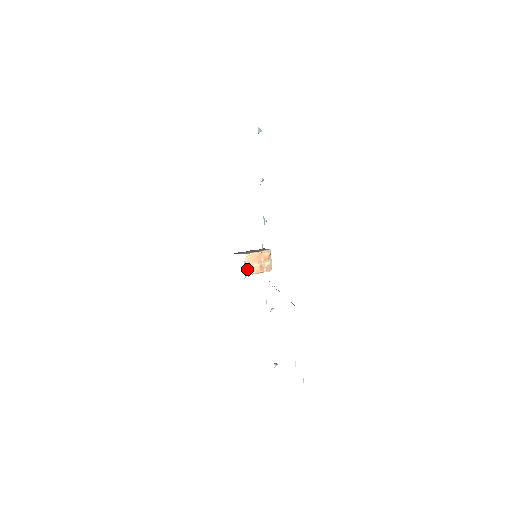
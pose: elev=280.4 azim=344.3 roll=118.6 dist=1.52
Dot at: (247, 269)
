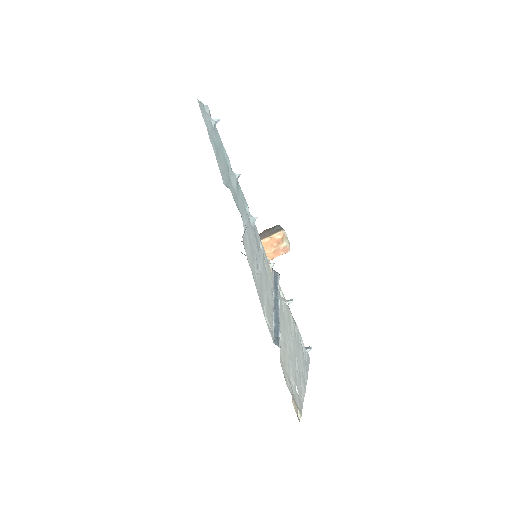
Dot at: occluded
